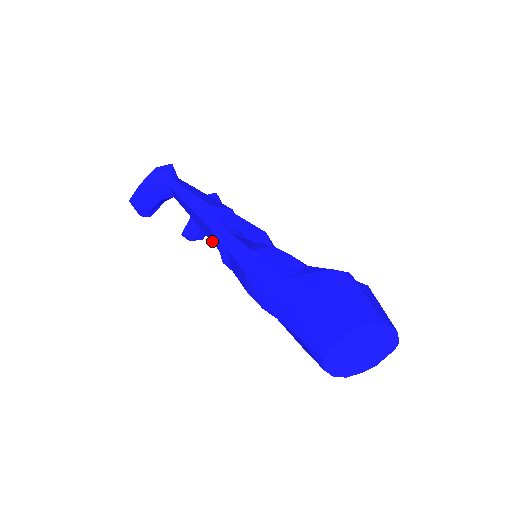
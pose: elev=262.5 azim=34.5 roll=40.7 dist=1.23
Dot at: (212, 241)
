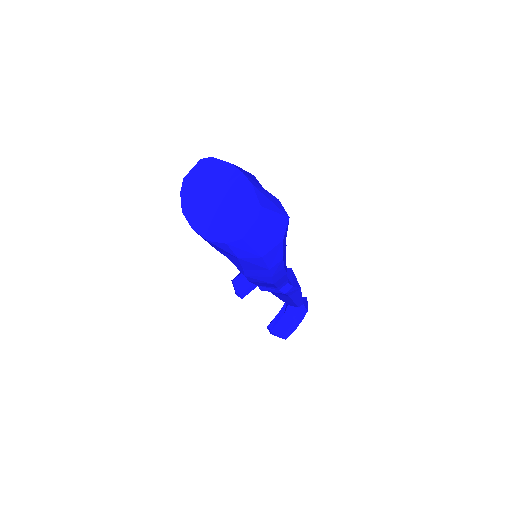
Dot at: occluded
